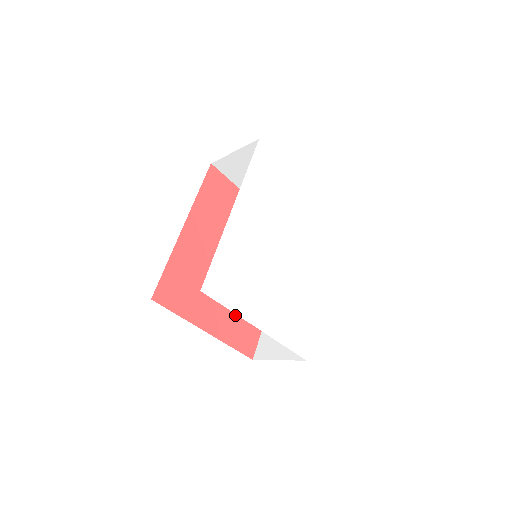
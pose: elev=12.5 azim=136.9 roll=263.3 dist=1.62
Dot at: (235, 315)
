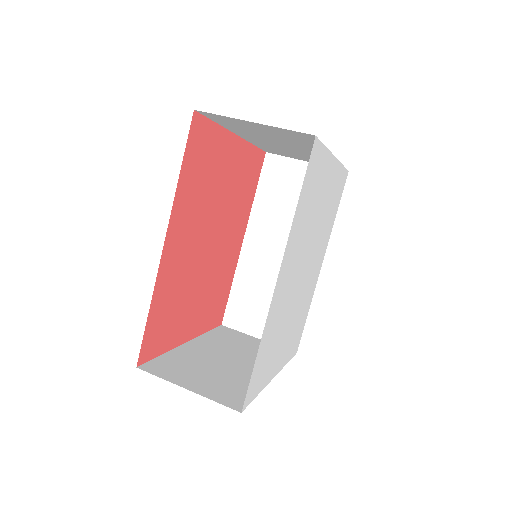
Dot at: (211, 299)
